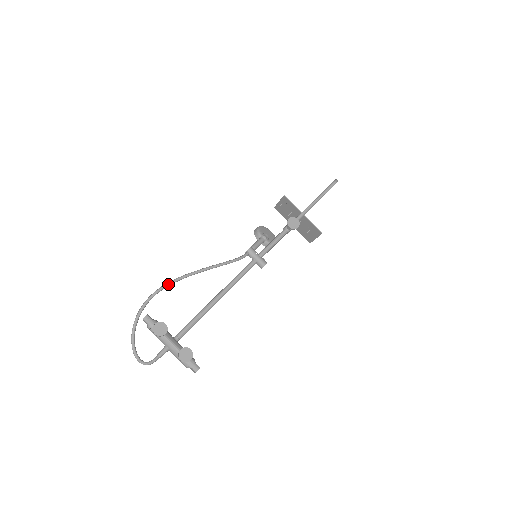
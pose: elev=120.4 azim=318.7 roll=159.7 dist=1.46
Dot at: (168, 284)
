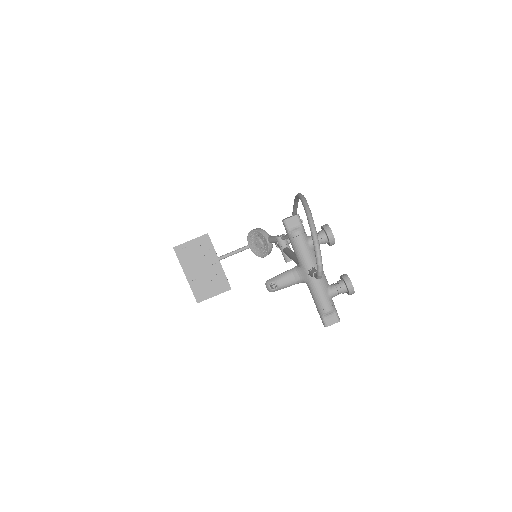
Dot at: occluded
